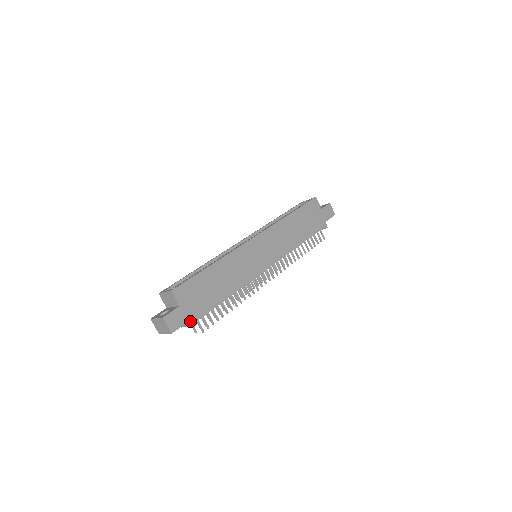
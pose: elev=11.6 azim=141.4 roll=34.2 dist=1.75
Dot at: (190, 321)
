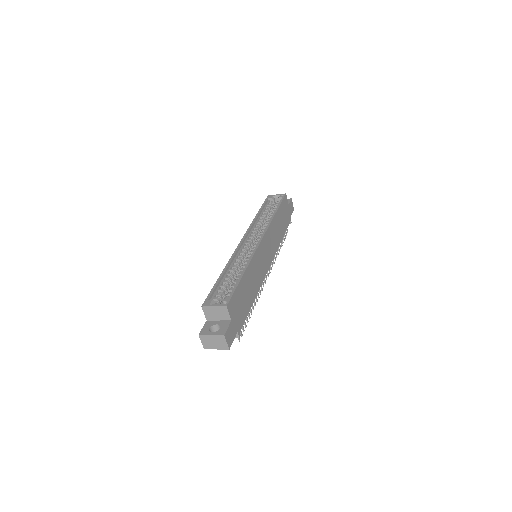
Dot at: occluded
